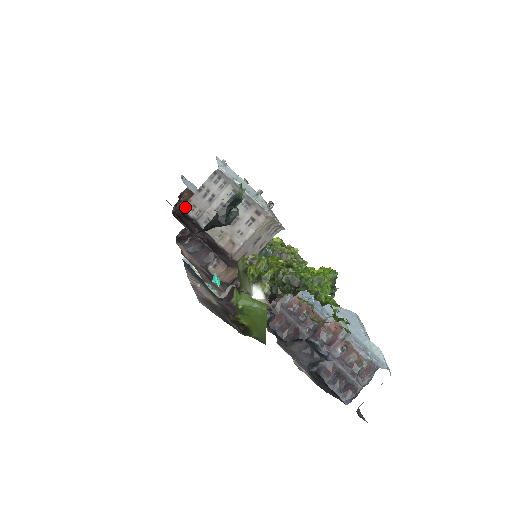
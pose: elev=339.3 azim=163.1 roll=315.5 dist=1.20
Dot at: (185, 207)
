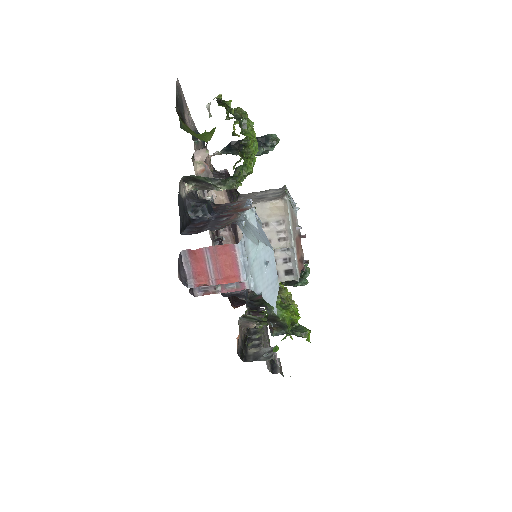
Dot at: (243, 194)
